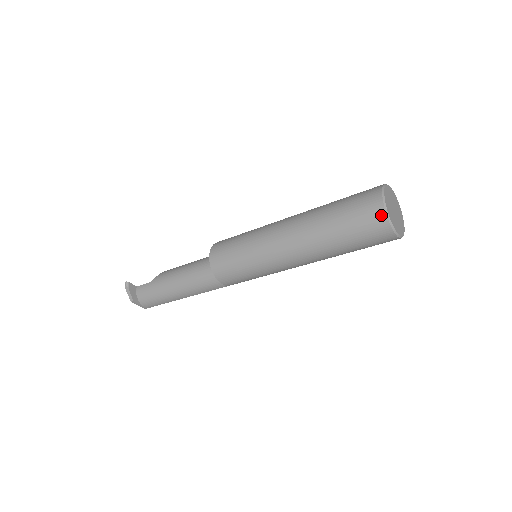
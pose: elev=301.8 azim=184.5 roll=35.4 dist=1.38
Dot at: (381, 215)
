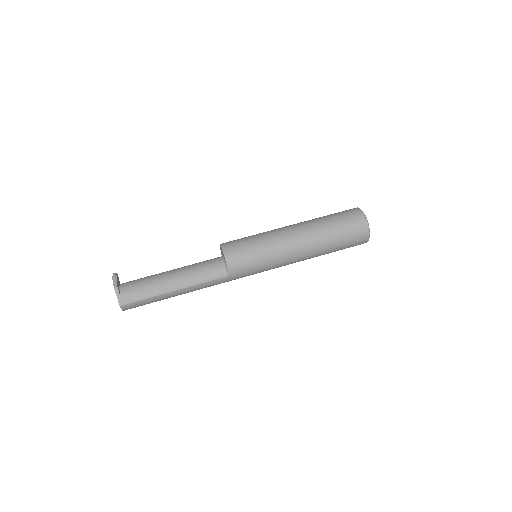
Dot at: (359, 212)
